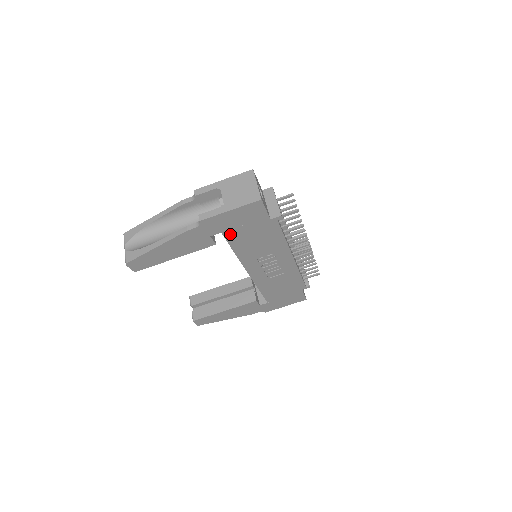
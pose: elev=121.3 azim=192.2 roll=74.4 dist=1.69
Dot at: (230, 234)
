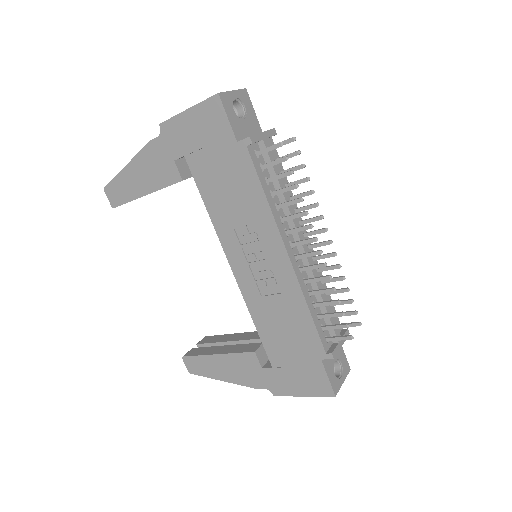
Dot at: (195, 163)
